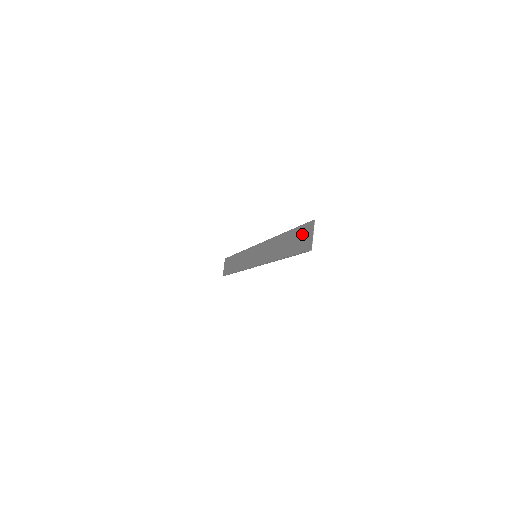
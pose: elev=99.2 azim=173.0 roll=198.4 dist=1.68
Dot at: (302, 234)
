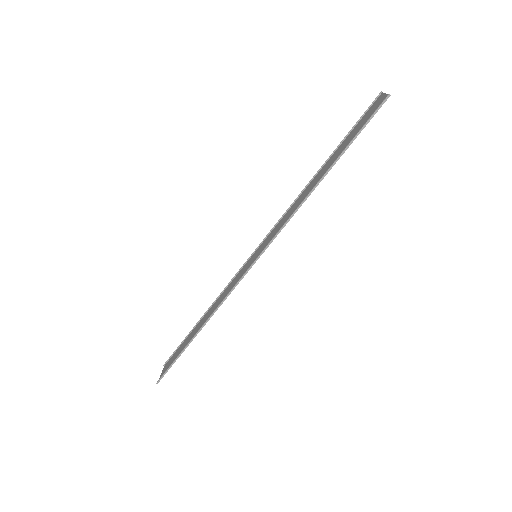
Dot at: (362, 120)
